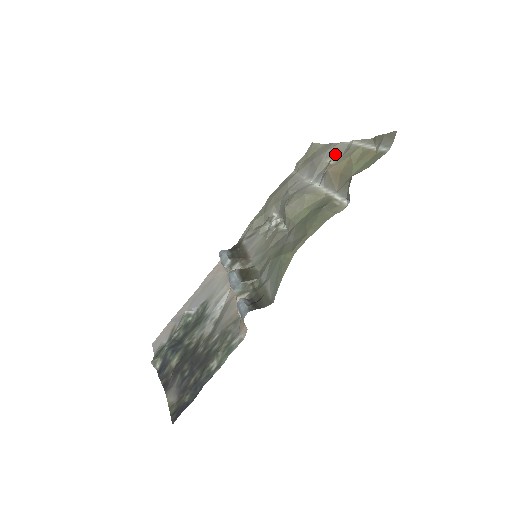
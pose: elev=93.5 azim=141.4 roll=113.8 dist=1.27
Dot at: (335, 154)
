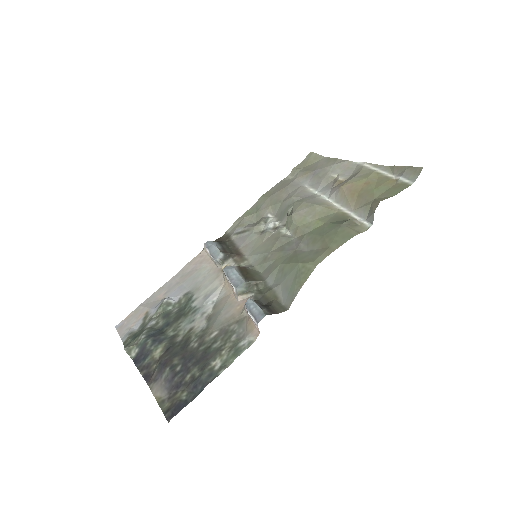
Dot at: (343, 171)
